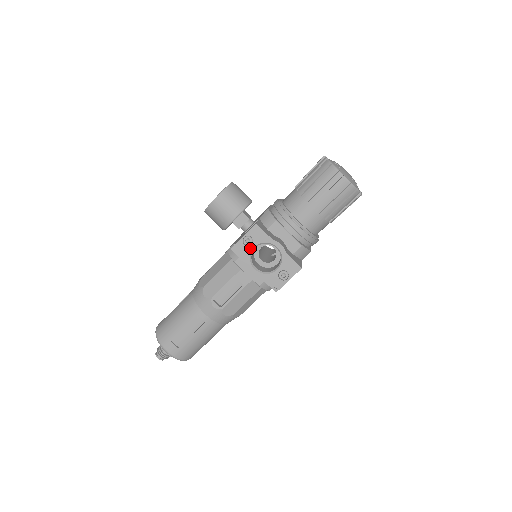
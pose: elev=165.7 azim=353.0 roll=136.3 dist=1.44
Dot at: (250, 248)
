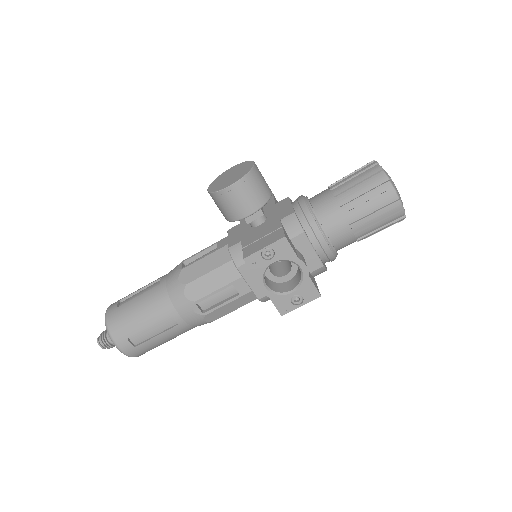
Dot at: (268, 263)
